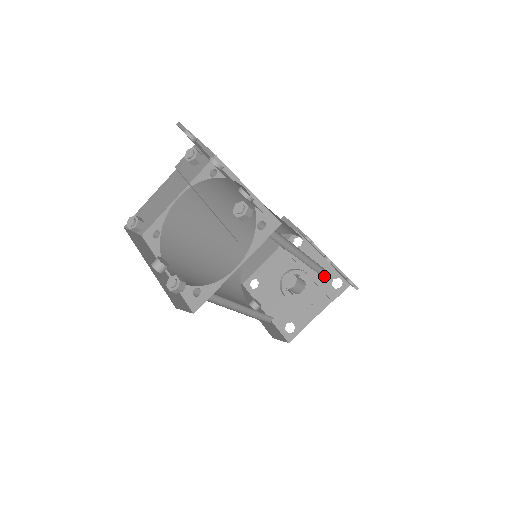
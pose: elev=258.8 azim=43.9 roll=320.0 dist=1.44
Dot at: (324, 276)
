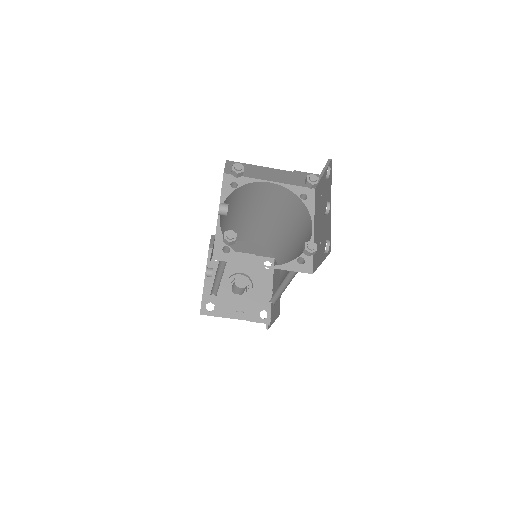
Dot at: (261, 302)
